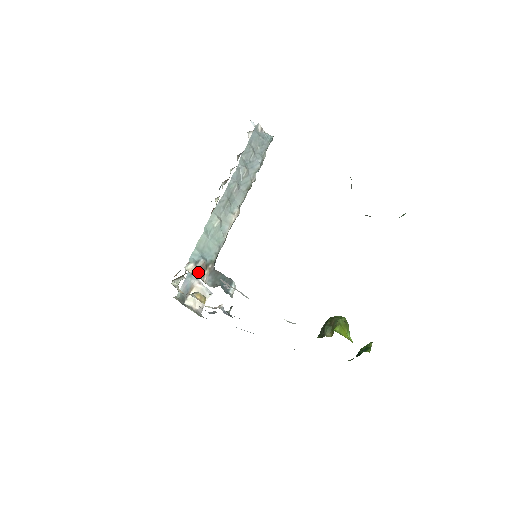
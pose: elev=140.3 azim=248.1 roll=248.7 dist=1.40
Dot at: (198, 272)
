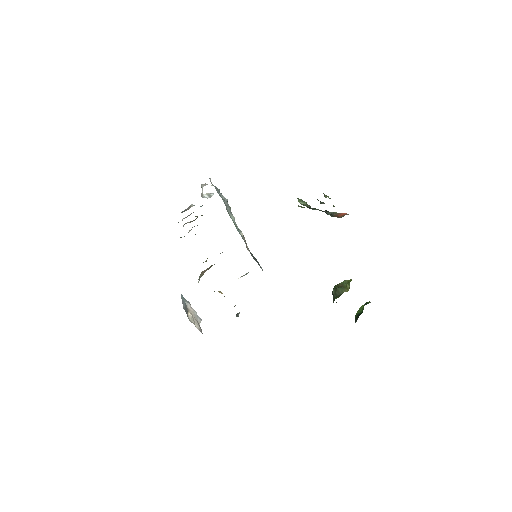
Dot at: (245, 242)
